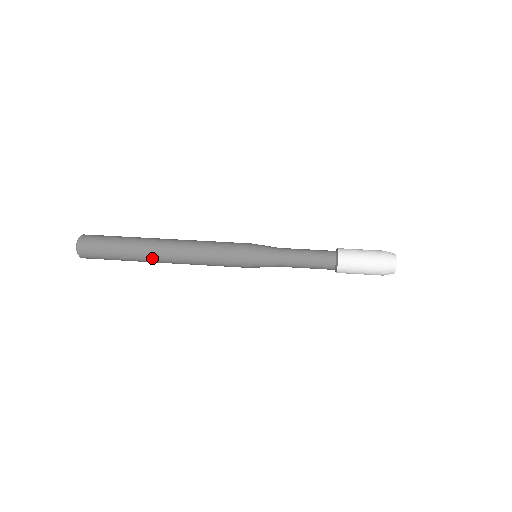
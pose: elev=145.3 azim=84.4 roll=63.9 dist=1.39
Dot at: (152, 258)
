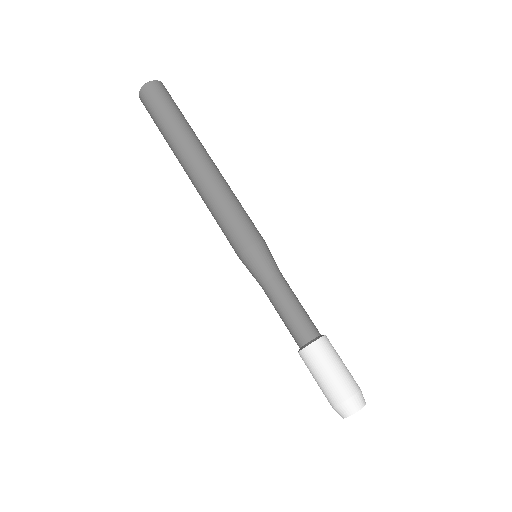
Dot at: (181, 165)
